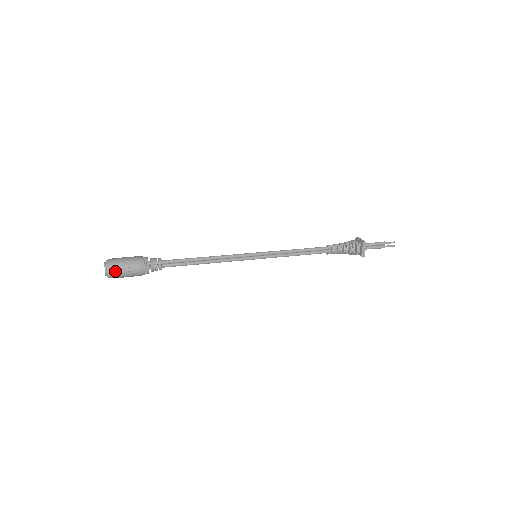
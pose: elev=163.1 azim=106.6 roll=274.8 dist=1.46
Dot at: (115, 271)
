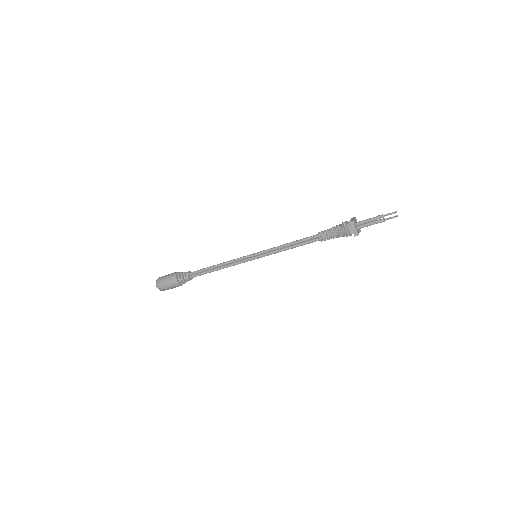
Dot at: (160, 285)
